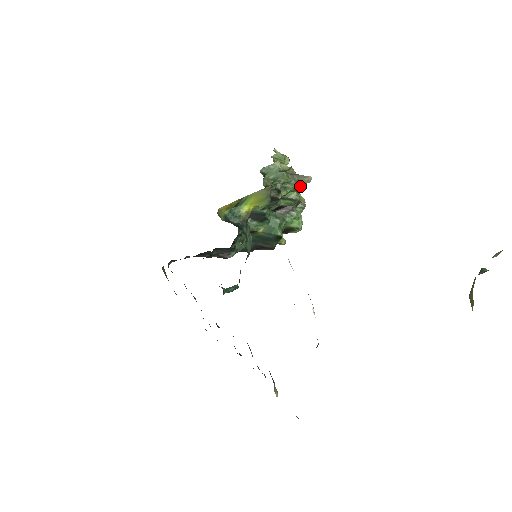
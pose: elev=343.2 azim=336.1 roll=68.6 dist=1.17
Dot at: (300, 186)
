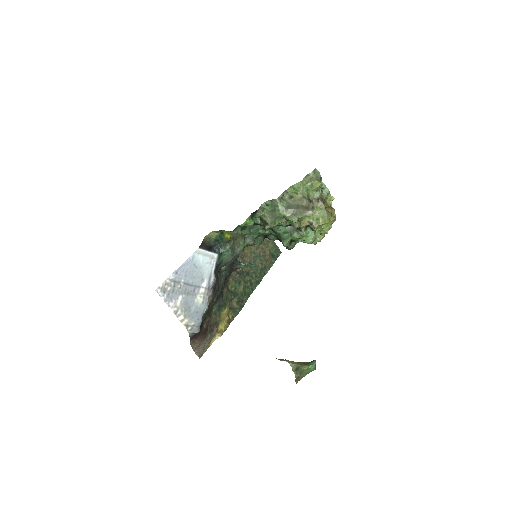
Dot at: (292, 220)
